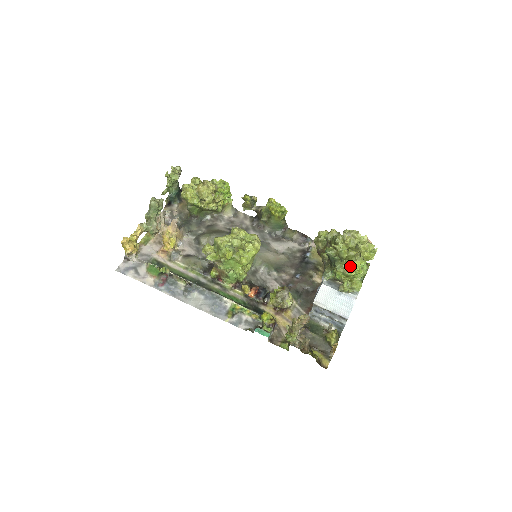
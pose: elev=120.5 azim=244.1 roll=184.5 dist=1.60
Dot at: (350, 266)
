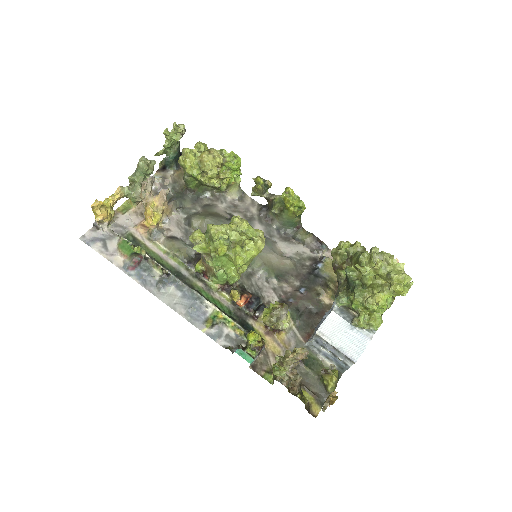
Dot at: (374, 298)
